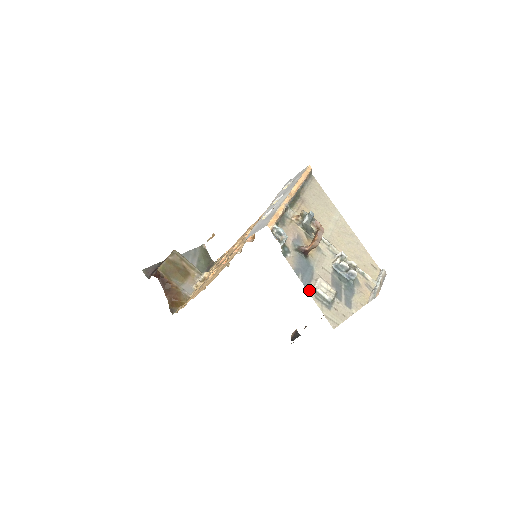
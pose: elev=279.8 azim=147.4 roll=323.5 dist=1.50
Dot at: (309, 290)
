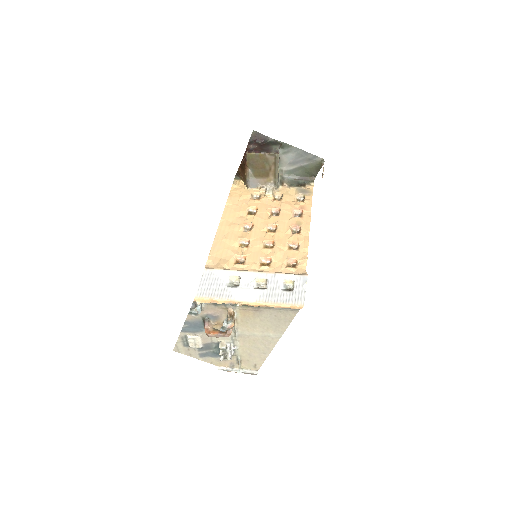
Dot at: (183, 333)
